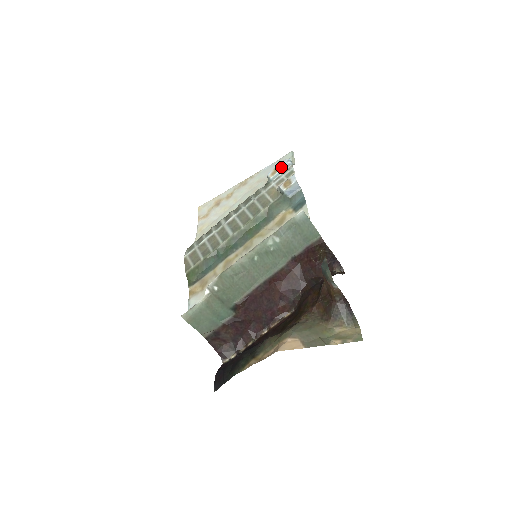
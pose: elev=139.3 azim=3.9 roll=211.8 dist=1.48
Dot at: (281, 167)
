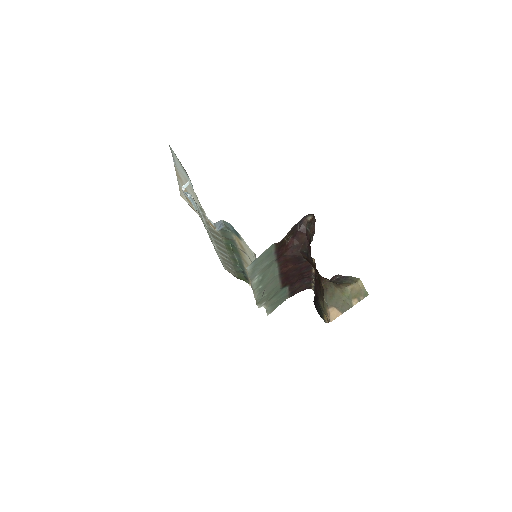
Dot at: (189, 200)
